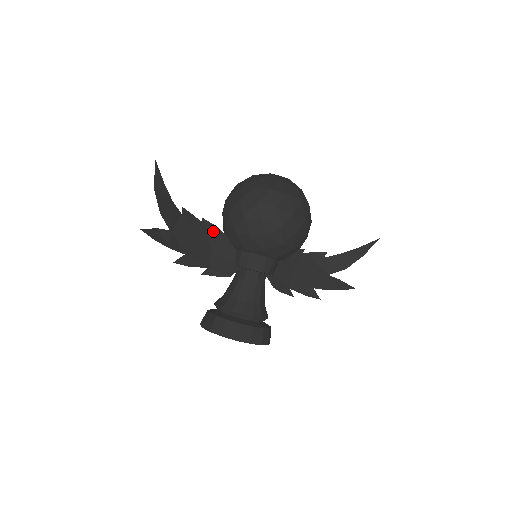
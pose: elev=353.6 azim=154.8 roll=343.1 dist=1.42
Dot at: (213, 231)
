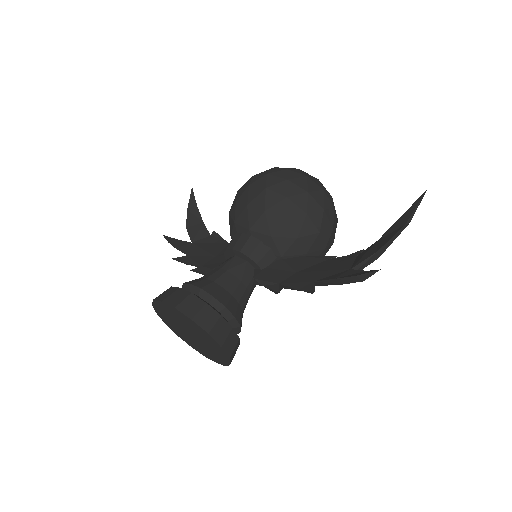
Dot at: occluded
